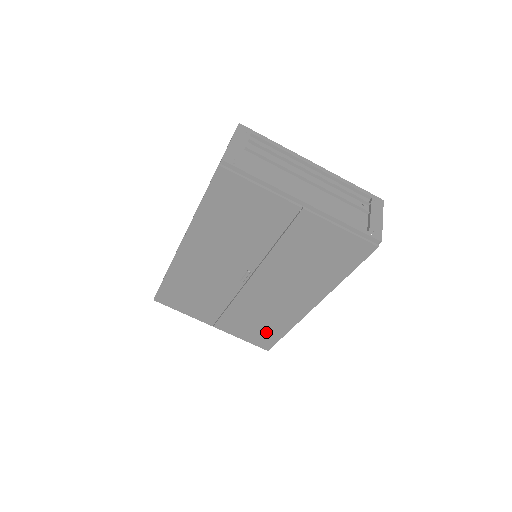
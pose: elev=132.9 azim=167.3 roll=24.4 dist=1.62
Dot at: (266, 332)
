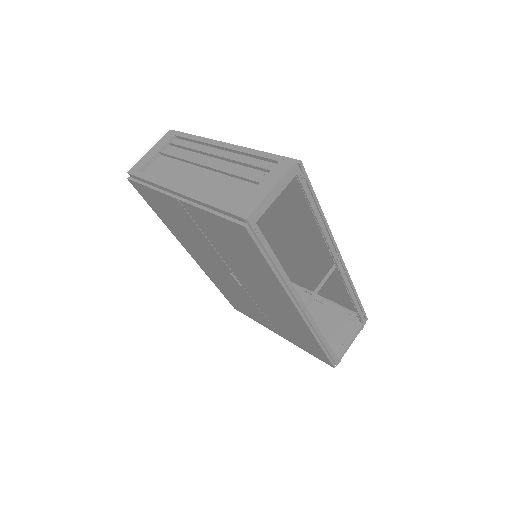
Dot at: (309, 343)
